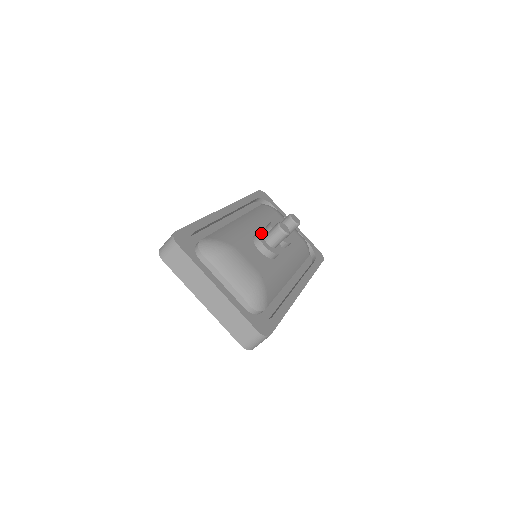
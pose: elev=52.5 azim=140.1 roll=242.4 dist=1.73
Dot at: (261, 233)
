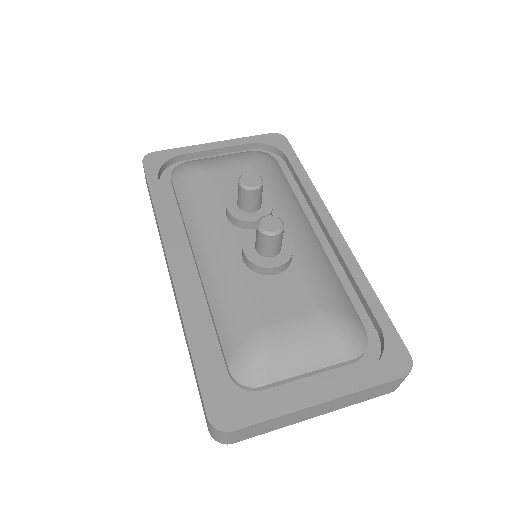
Dot at: (250, 254)
